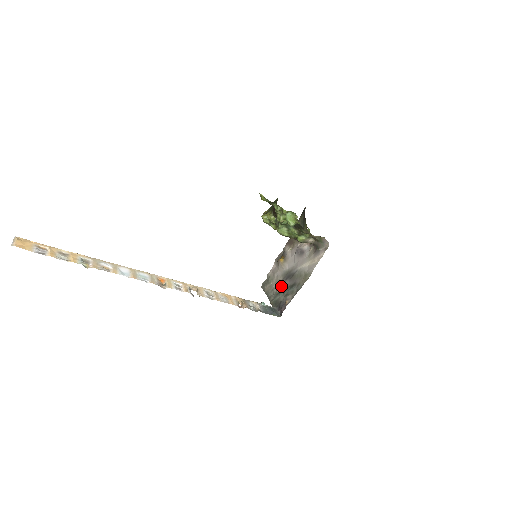
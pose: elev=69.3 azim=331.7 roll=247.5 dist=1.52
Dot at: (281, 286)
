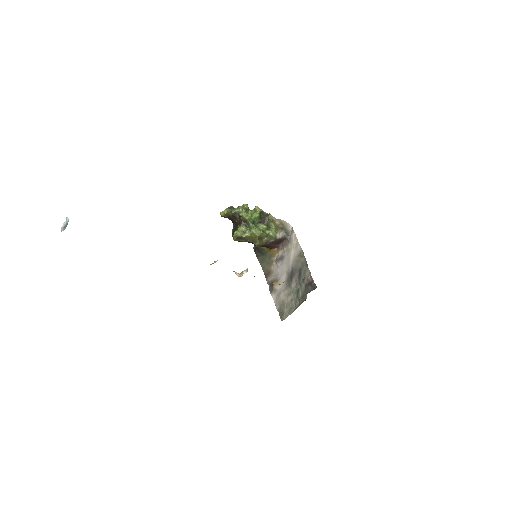
Dot at: (294, 289)
